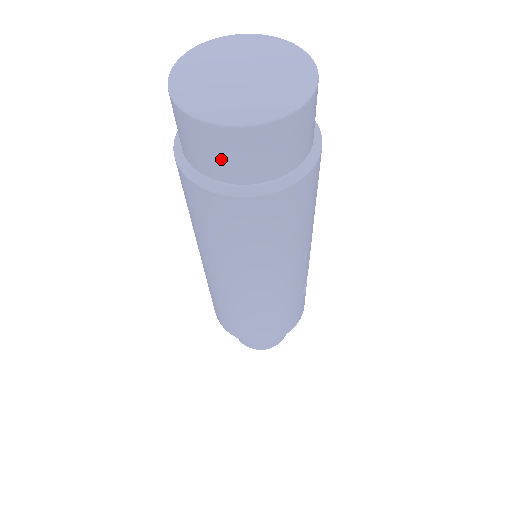
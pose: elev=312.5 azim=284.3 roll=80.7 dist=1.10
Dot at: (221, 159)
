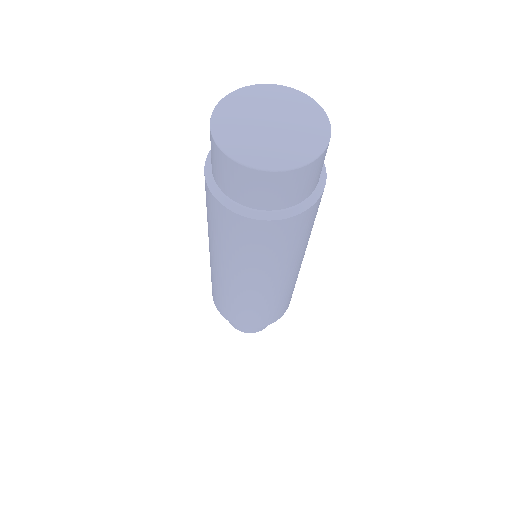
Dot at: (276, 194)
